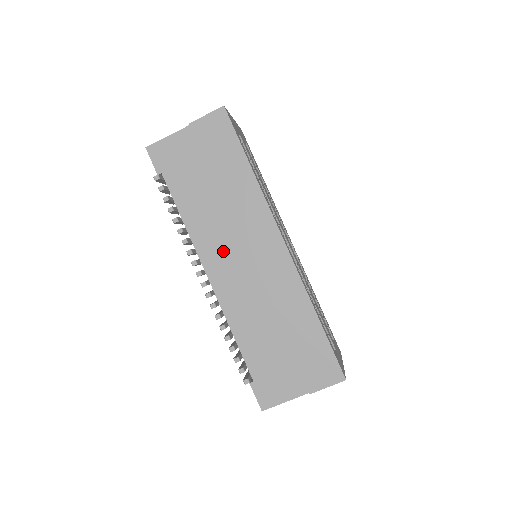
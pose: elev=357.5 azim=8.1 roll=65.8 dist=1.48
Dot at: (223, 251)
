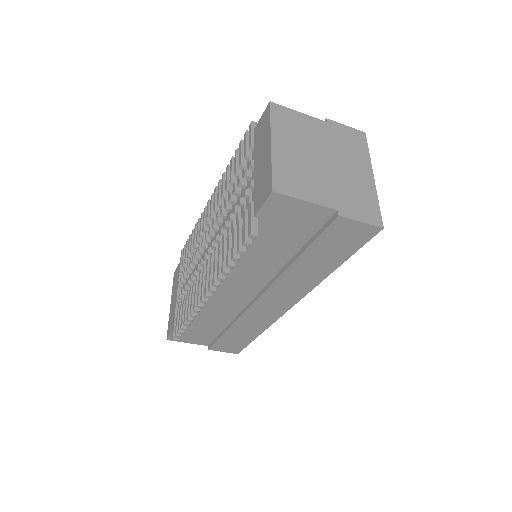
Dot at: (242, 284)
